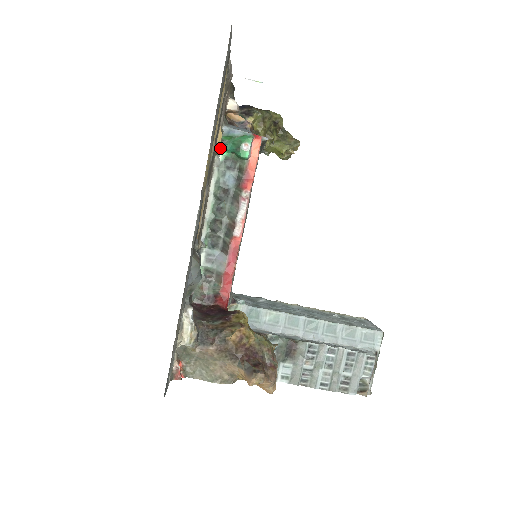
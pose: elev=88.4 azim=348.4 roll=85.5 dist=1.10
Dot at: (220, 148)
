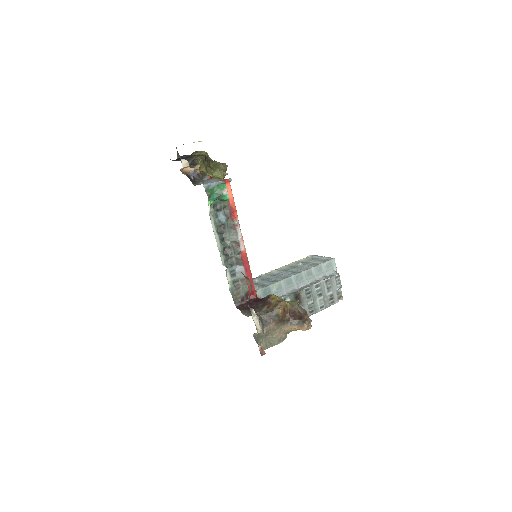
Dot at: (208, 201)
